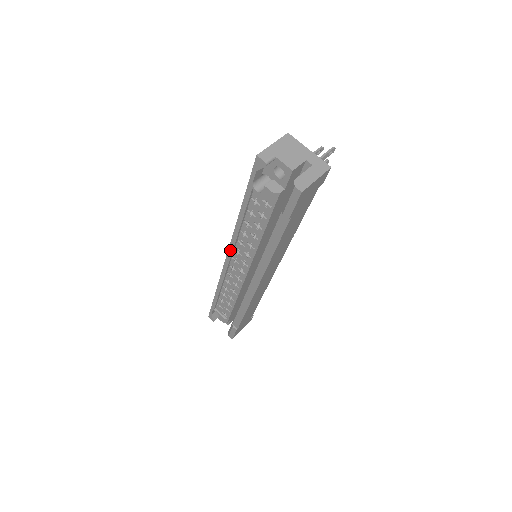
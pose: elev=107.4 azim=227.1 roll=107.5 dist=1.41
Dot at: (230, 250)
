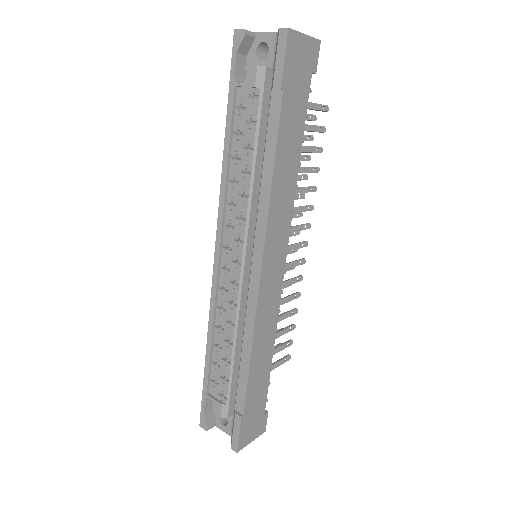
Dot at: (219, 228)
